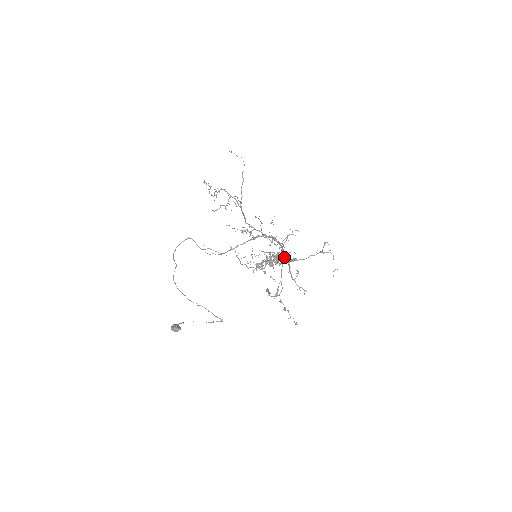
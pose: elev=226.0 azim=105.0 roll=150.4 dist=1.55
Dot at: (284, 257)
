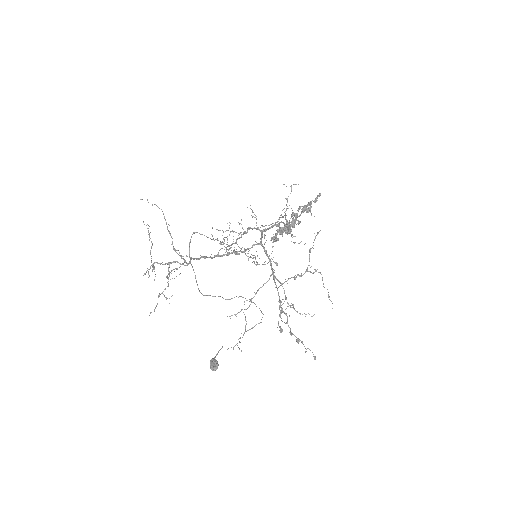
Dot at: (273, 278)
